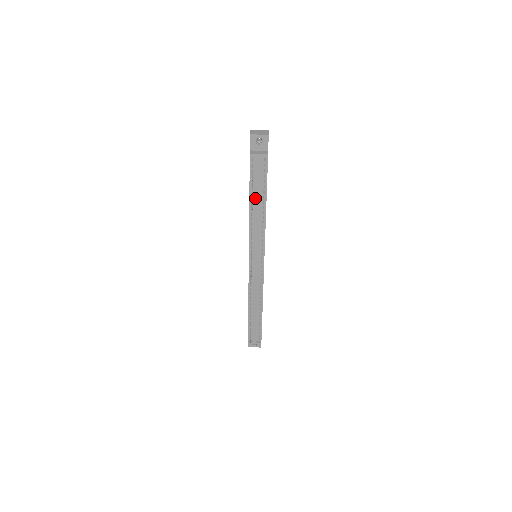
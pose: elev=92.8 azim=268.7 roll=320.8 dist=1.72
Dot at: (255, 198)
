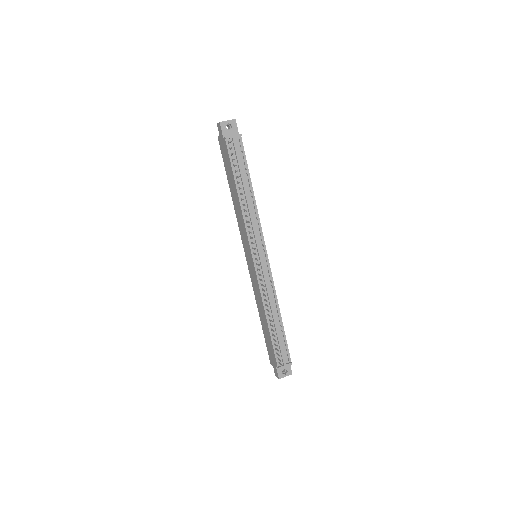
Dot at: (241, 183)
